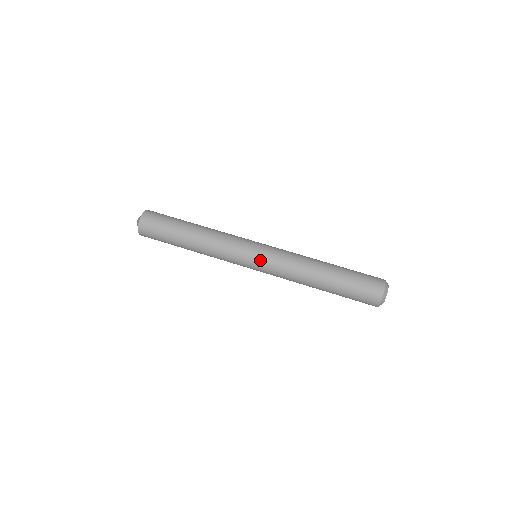
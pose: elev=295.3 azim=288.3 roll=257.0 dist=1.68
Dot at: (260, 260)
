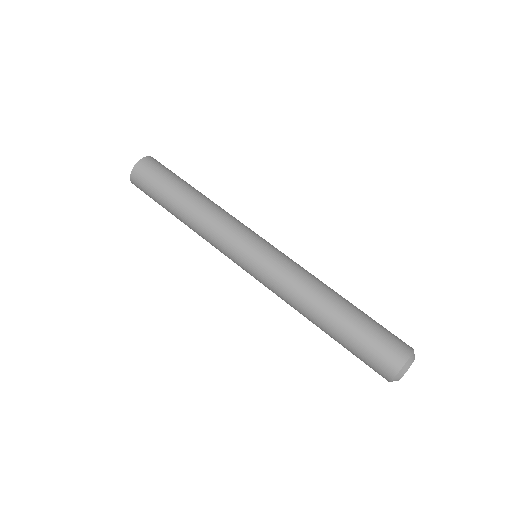
Dot at: (263, 253)
